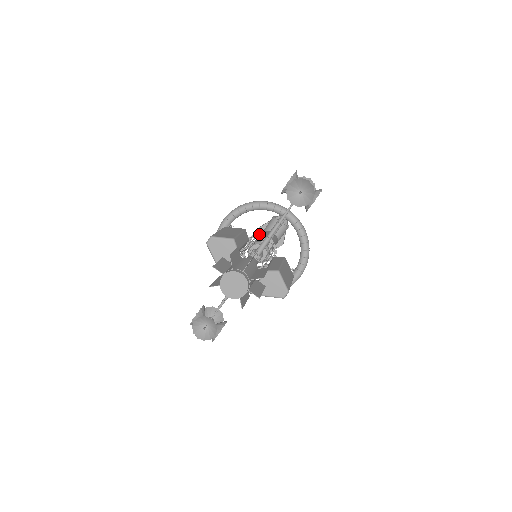
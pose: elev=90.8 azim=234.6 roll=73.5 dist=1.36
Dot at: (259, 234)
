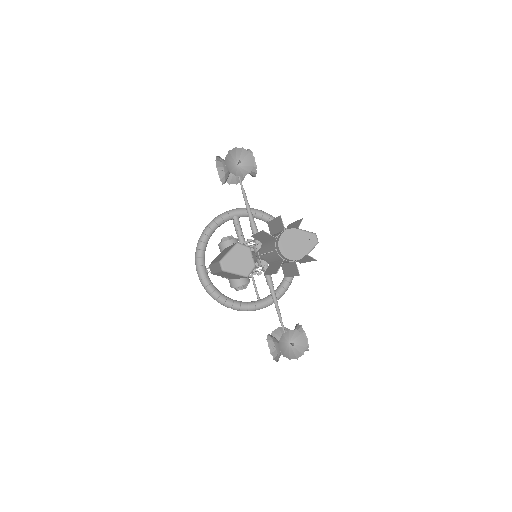
Dot at: occluded
